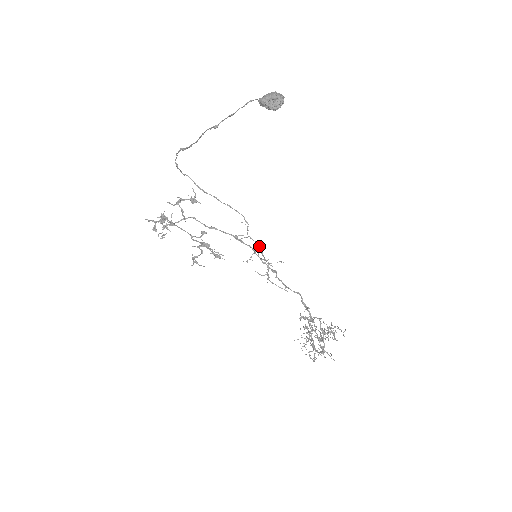
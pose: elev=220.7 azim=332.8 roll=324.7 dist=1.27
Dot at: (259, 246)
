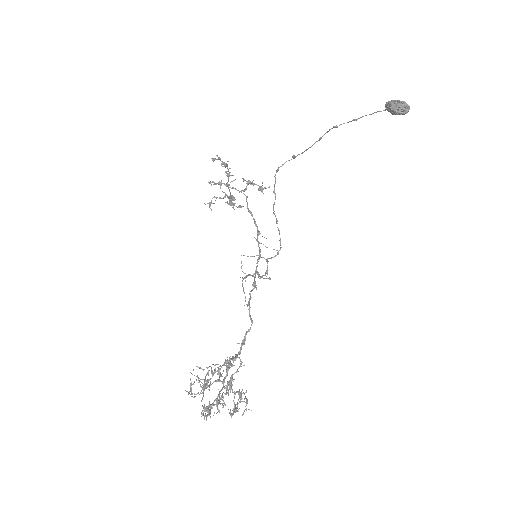
Dot at: (266, 272)
